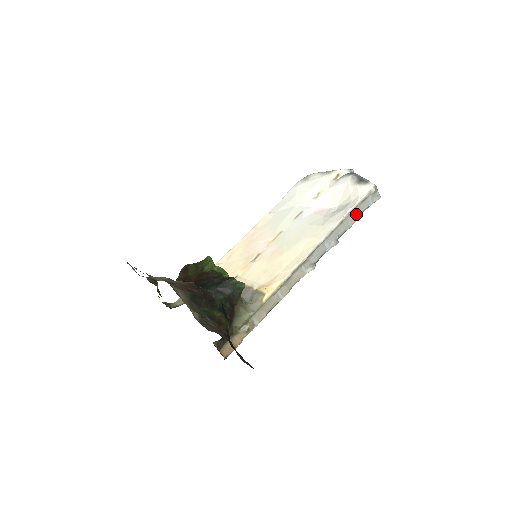
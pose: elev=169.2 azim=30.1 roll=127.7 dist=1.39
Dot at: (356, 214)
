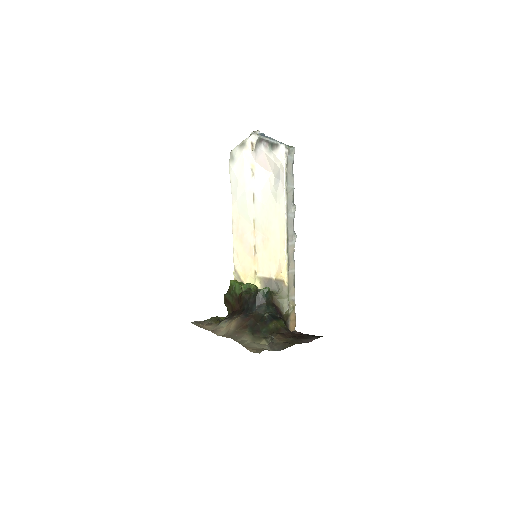
Dot at: (290, 177)
